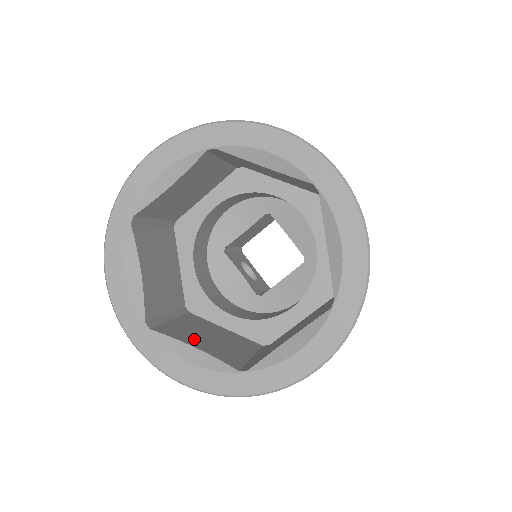
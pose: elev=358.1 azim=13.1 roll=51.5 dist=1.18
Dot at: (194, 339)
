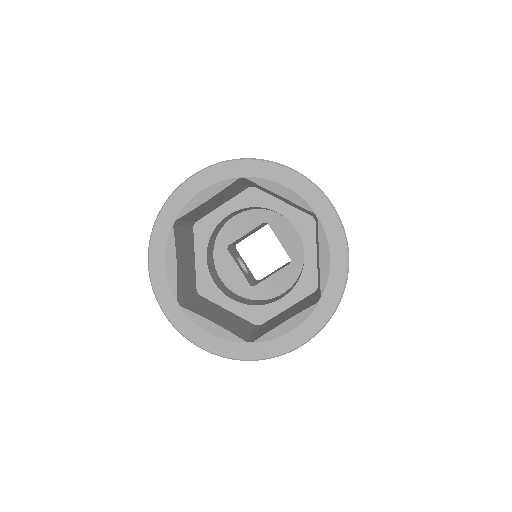
Dot at: (211, 316)
